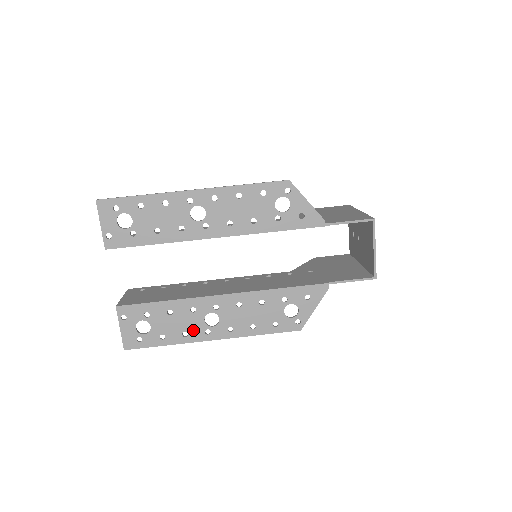
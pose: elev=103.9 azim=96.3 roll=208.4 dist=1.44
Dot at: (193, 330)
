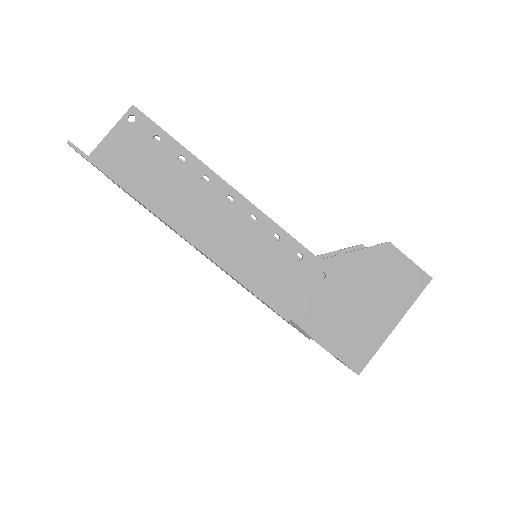
Dot at: occluded
